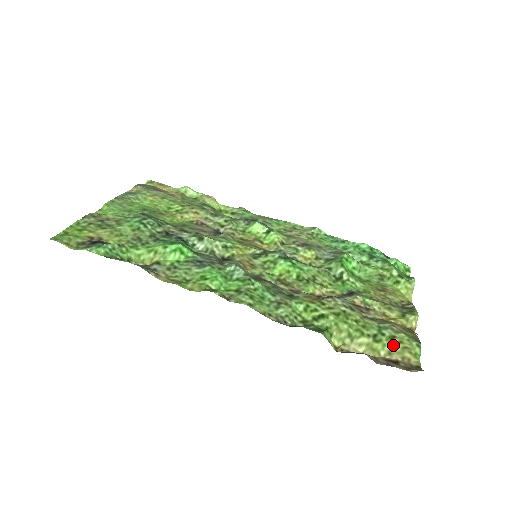
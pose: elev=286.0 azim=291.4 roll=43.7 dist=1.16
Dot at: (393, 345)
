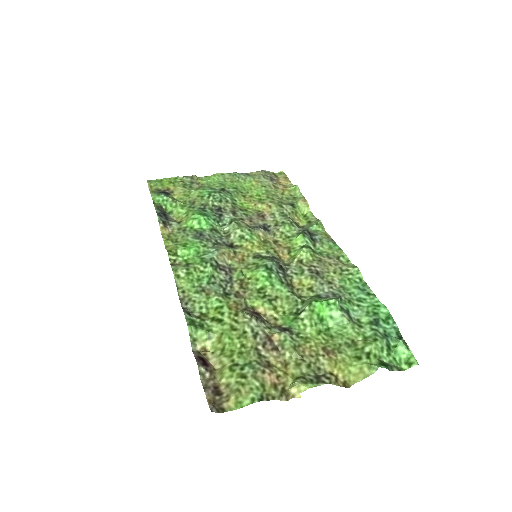
Dot at: (236, 382)
